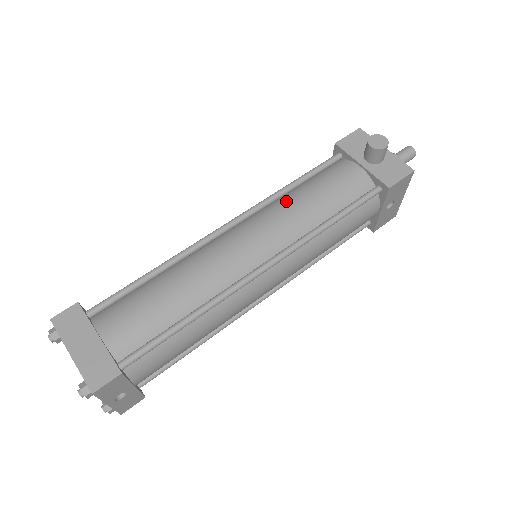
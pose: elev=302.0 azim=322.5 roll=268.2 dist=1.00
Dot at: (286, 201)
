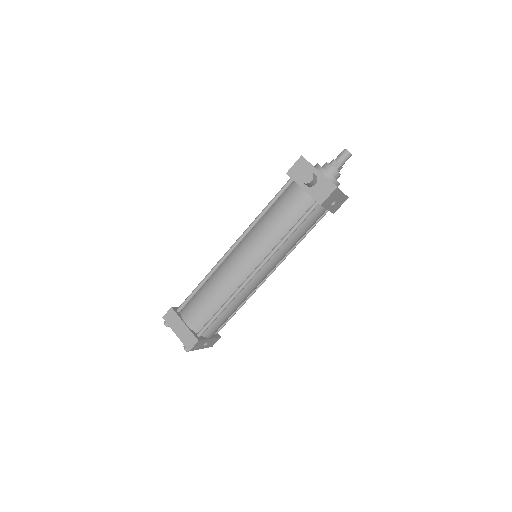
Dot at: (261, 225)
